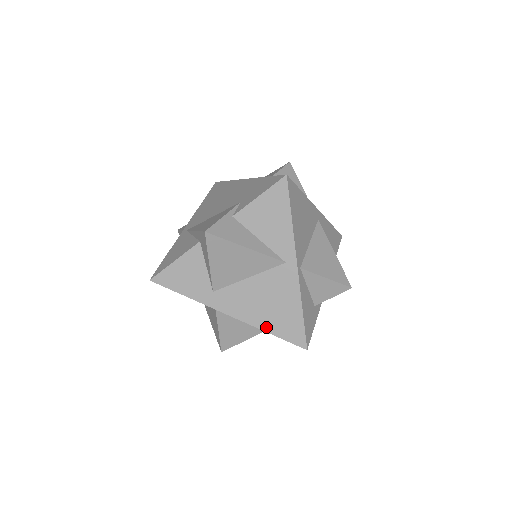
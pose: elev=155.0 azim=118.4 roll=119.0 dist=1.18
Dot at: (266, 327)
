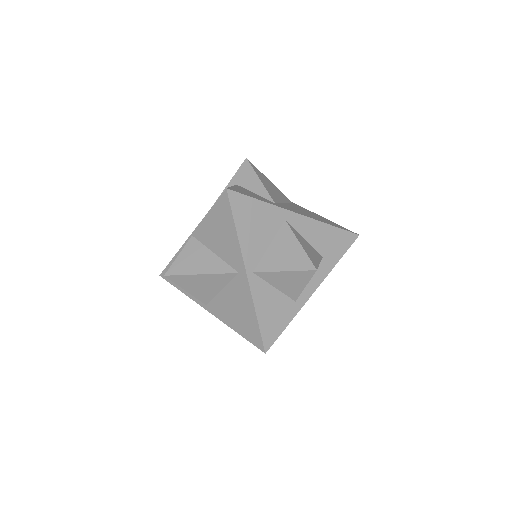
Dot at: (326, 223)
